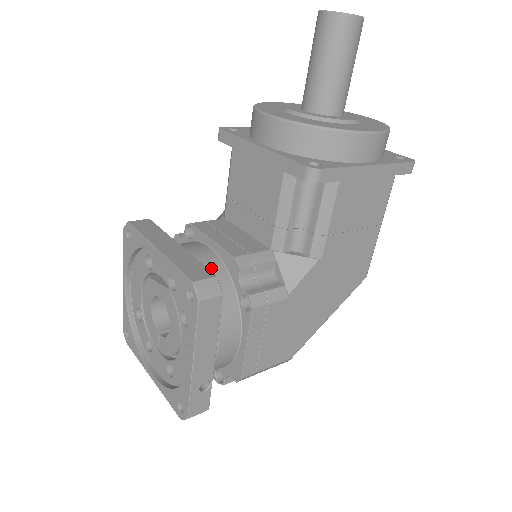
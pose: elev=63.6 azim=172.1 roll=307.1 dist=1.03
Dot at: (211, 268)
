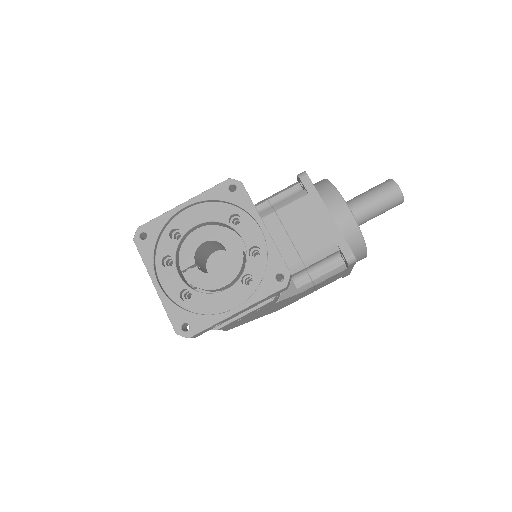
Dot at: occluded
